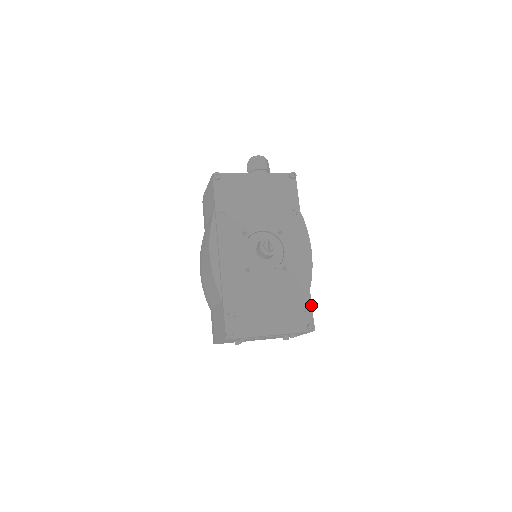
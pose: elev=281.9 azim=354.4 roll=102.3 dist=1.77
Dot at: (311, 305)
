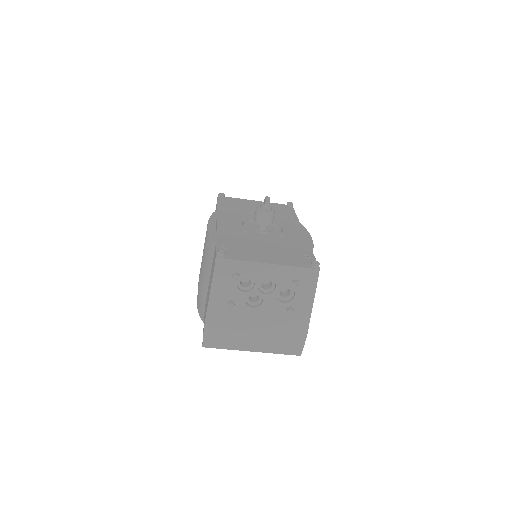
Dot at: (314, 256)
